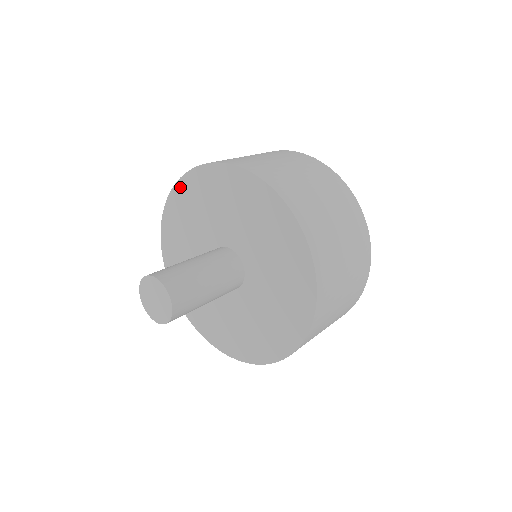
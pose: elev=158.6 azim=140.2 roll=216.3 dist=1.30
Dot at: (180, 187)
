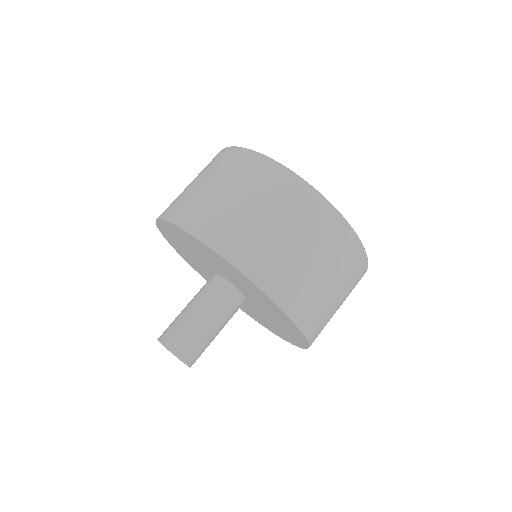
Dot at: (161, 225)
